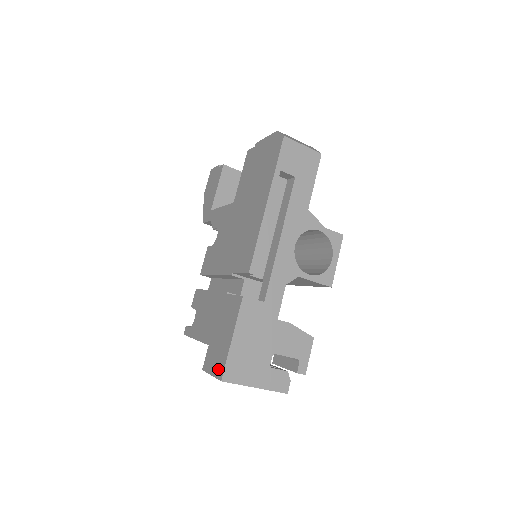
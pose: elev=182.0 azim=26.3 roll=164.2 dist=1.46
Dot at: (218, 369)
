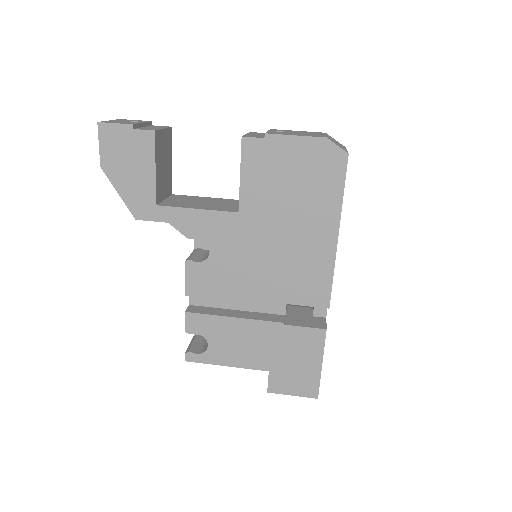
Dot at: (307, 391)
